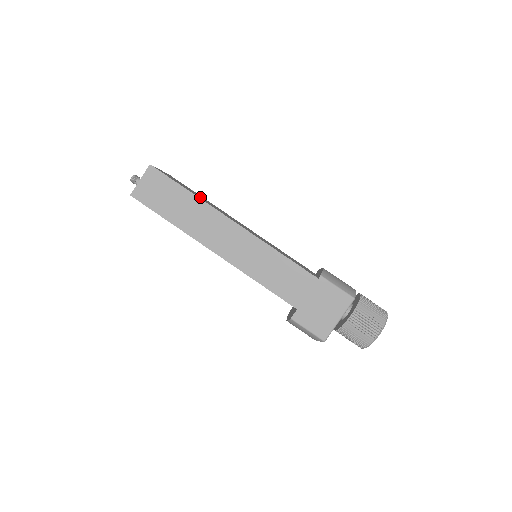
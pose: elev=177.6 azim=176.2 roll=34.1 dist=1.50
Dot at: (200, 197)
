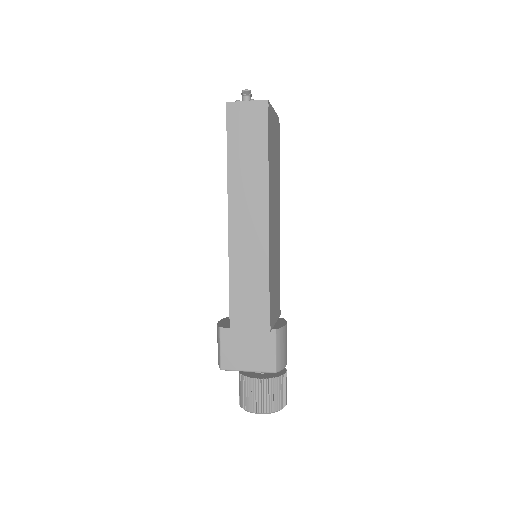
Dot at: (273, 168)
